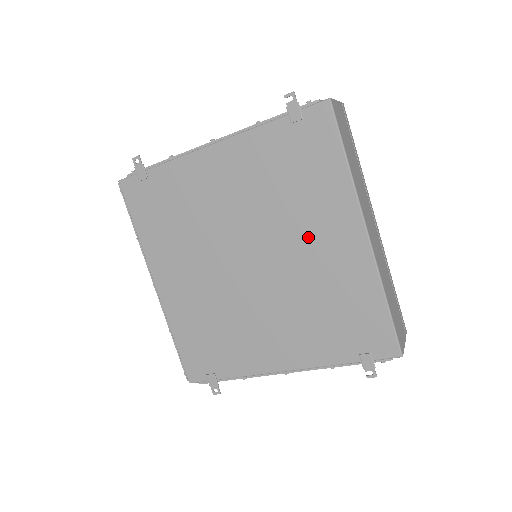
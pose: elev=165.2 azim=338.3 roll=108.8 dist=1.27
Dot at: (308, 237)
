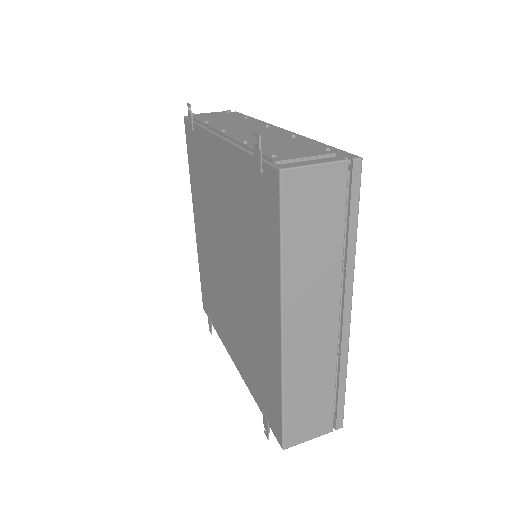
Dot at: (253, 288)
